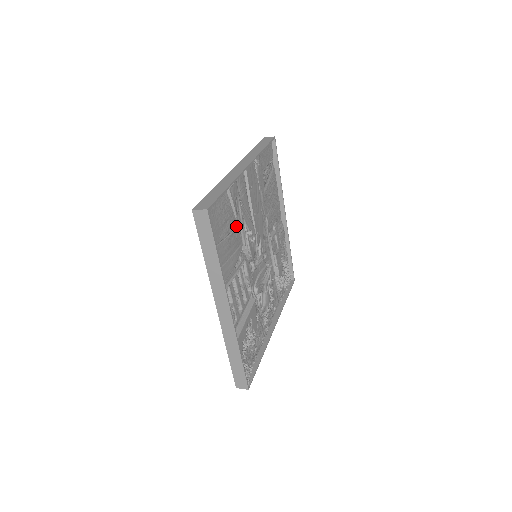
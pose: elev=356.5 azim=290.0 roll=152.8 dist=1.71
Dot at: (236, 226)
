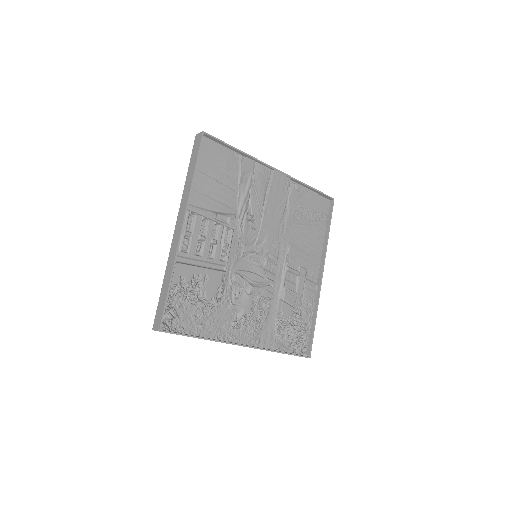
Dot at: (236, 190)
